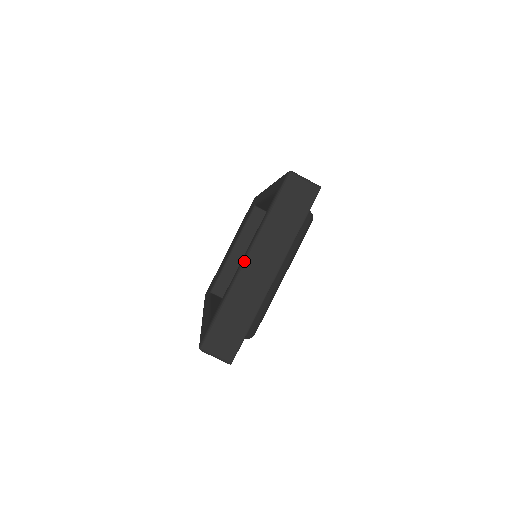
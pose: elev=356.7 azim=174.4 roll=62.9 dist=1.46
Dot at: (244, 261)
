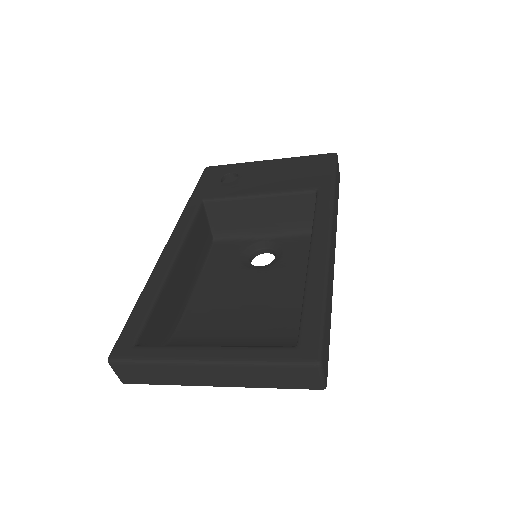
Dot at: (205, 362)
